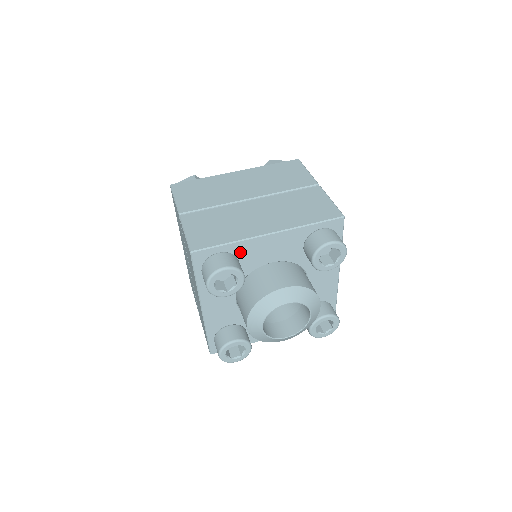
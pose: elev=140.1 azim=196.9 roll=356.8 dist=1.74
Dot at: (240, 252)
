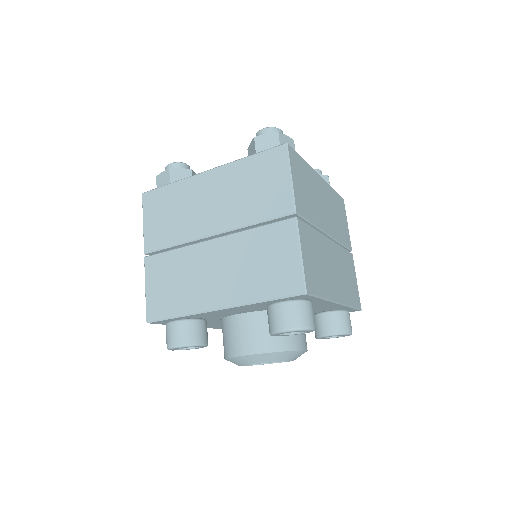
Dot at: (198, 316)
